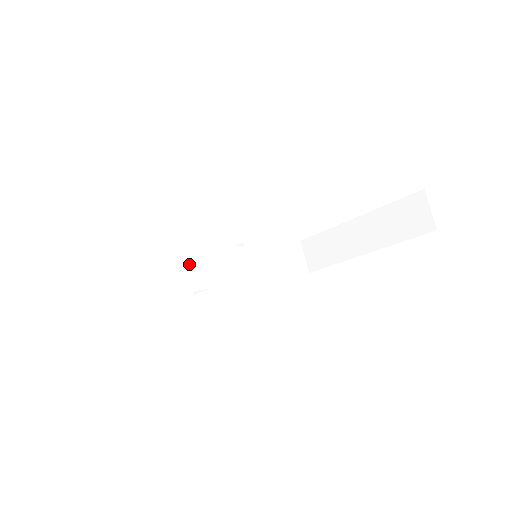
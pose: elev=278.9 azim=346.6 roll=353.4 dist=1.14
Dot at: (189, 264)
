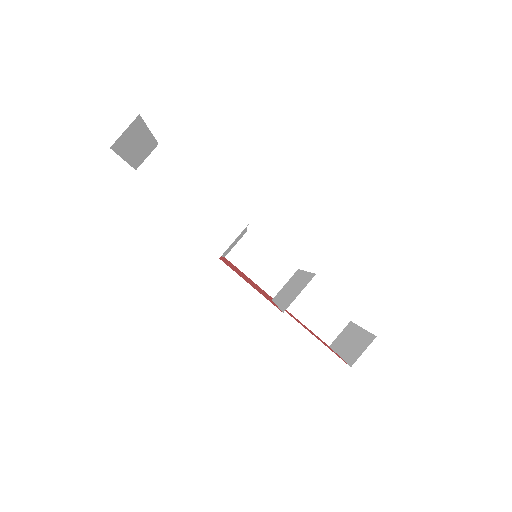
Dot at: occluded
